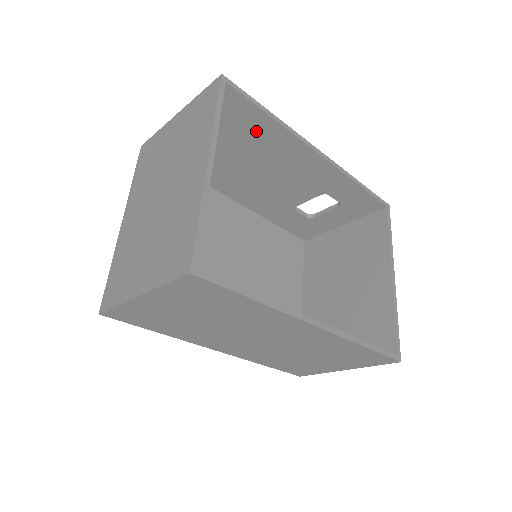
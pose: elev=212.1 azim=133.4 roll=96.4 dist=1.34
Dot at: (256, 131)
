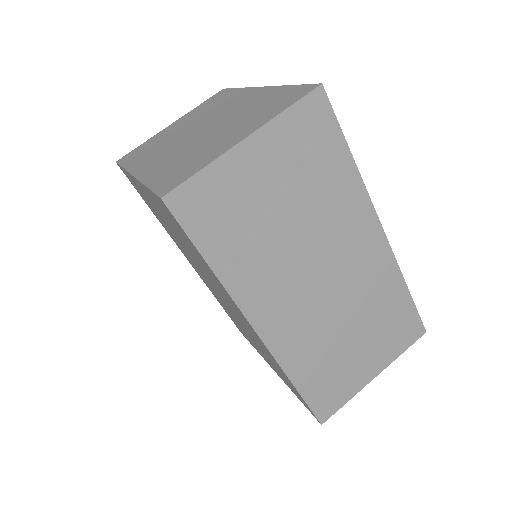
Dot at: occluded
